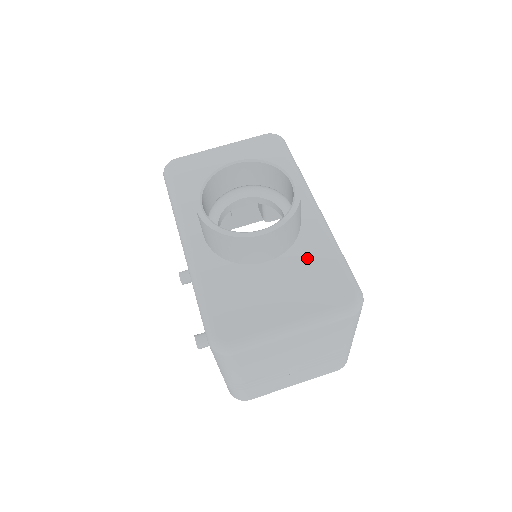
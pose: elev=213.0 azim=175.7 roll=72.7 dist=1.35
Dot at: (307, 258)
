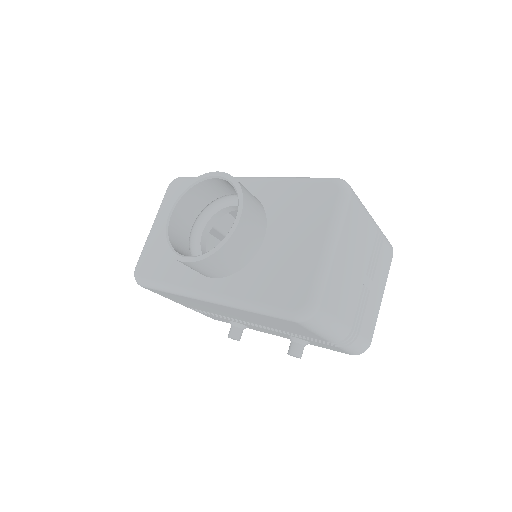
Dot at: (283, 205)
